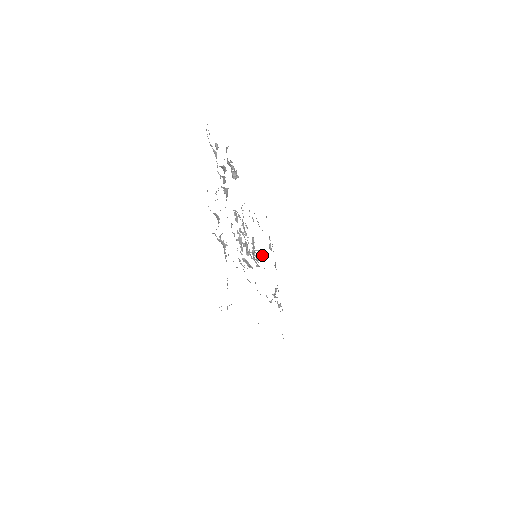
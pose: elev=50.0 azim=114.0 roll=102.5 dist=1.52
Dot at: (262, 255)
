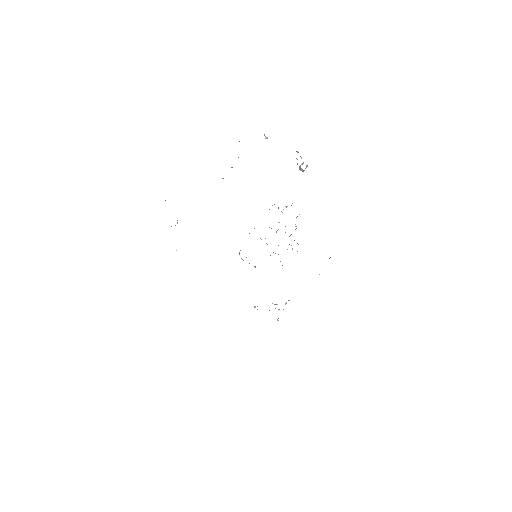
Dot at: occluded
